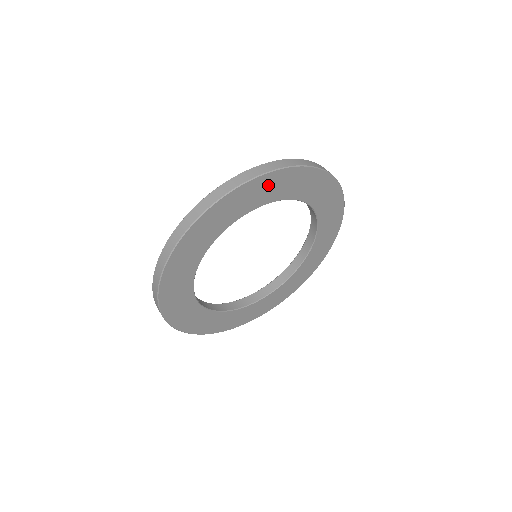
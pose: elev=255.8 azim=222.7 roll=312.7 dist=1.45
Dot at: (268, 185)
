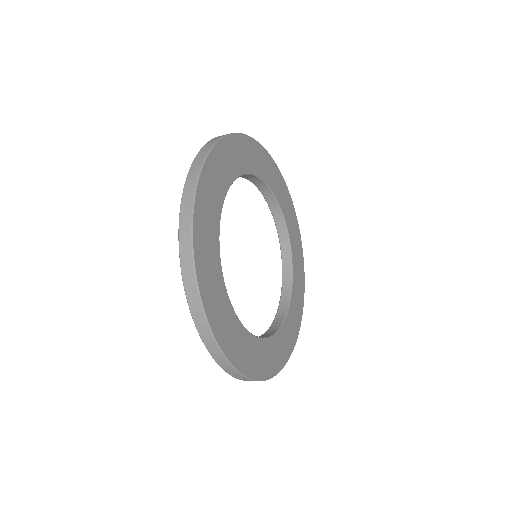
Dot at: (244, 149)
